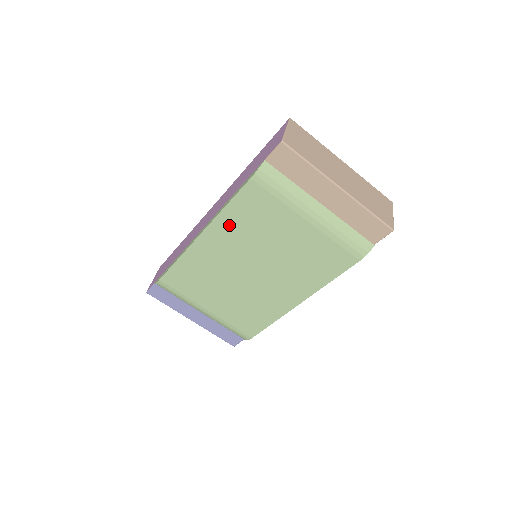
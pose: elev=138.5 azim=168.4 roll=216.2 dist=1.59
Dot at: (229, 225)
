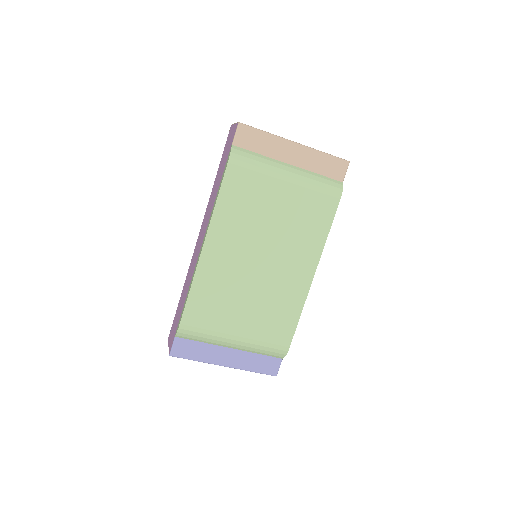
Dot at: (225, 220)
